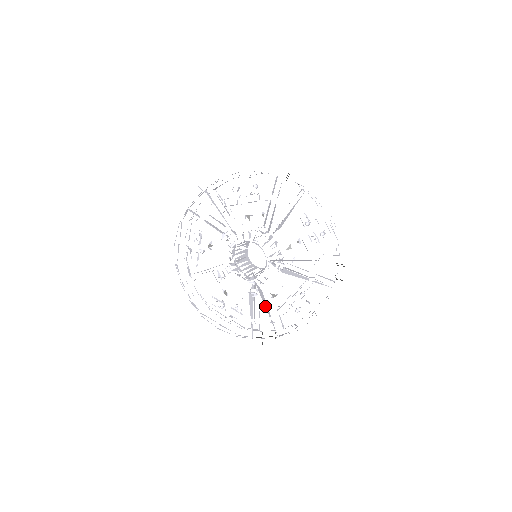
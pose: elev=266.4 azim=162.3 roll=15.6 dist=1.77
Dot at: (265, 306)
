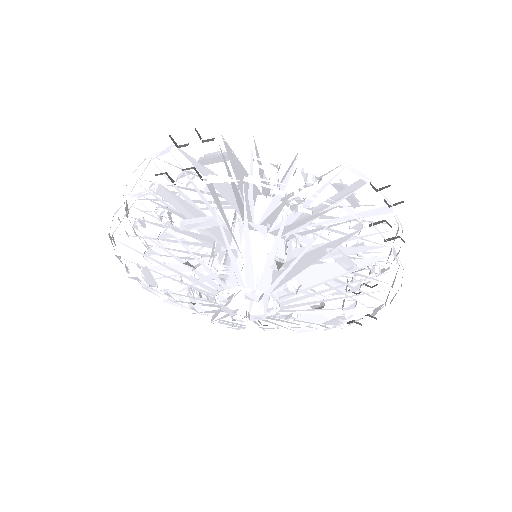
Dot at: (323, 313)
